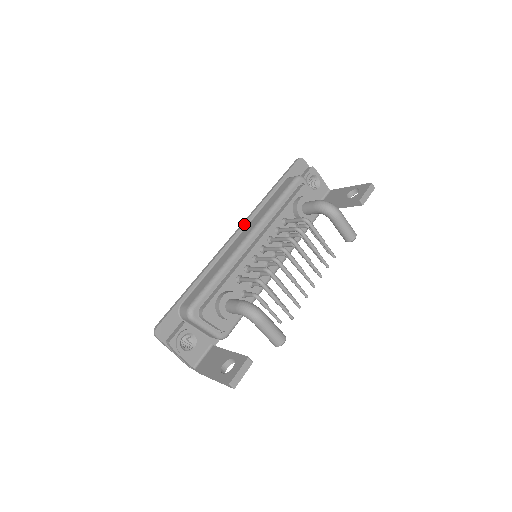
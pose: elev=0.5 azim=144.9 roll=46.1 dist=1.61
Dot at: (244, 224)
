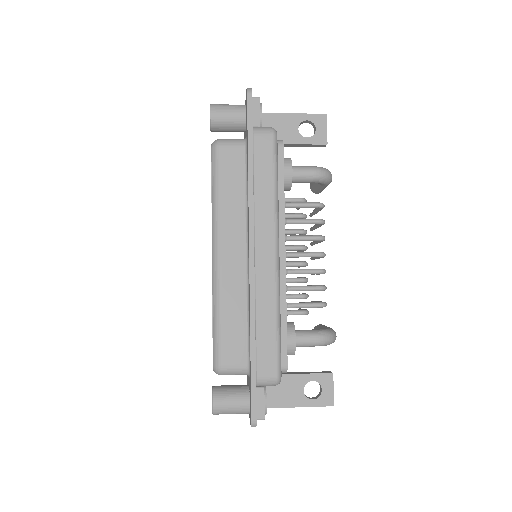
Dot at: (254, 233)
